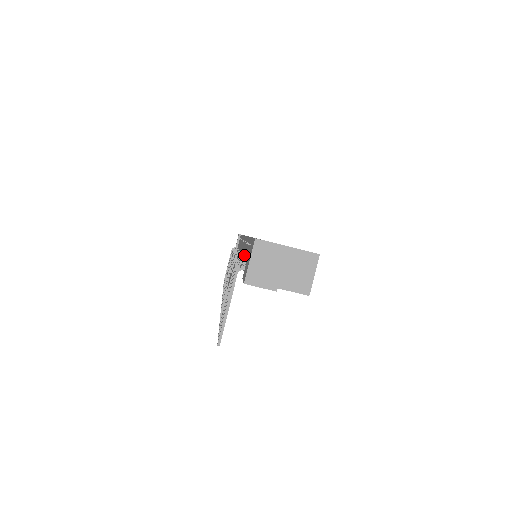
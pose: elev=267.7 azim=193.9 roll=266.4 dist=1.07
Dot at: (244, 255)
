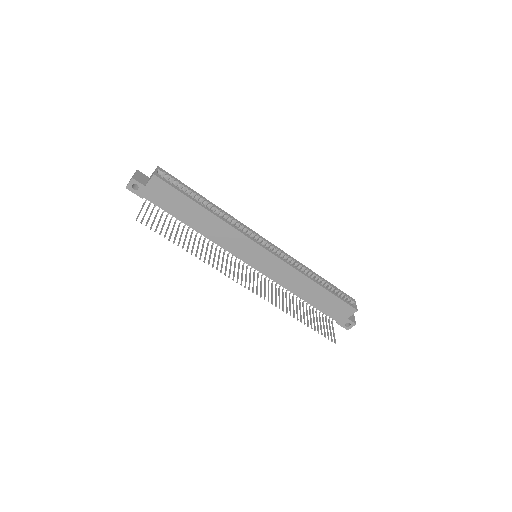
Dot at: occluded
